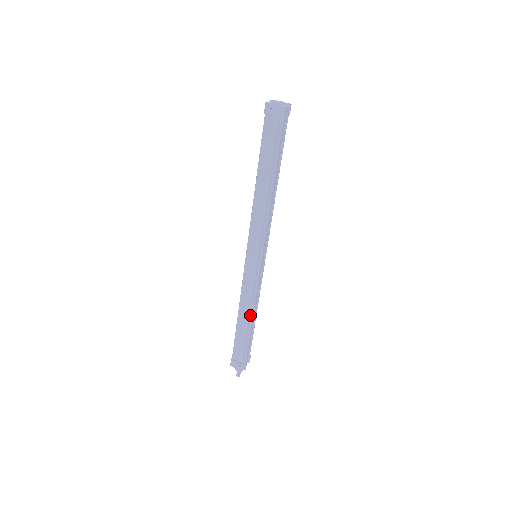
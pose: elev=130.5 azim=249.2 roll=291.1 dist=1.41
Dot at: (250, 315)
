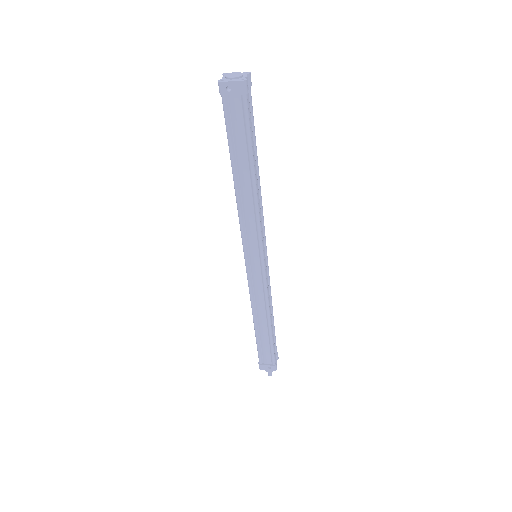
Dot at: (267, 318)
